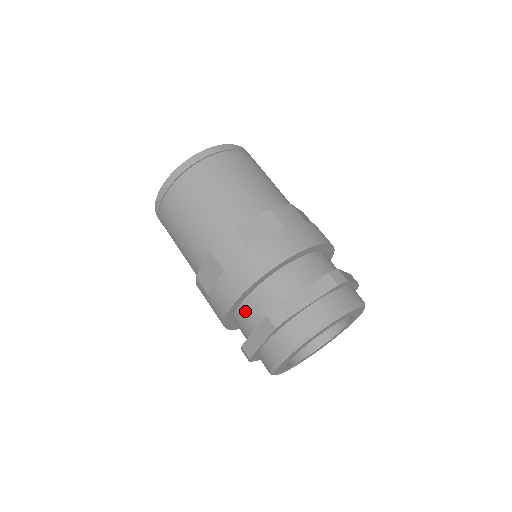
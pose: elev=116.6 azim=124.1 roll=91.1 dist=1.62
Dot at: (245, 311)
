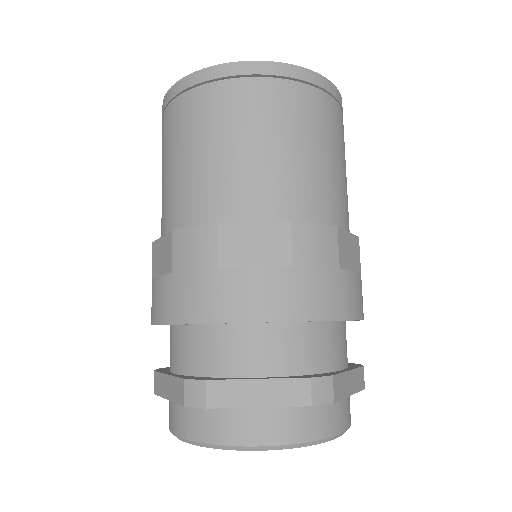
Dot at: (176, 339)
